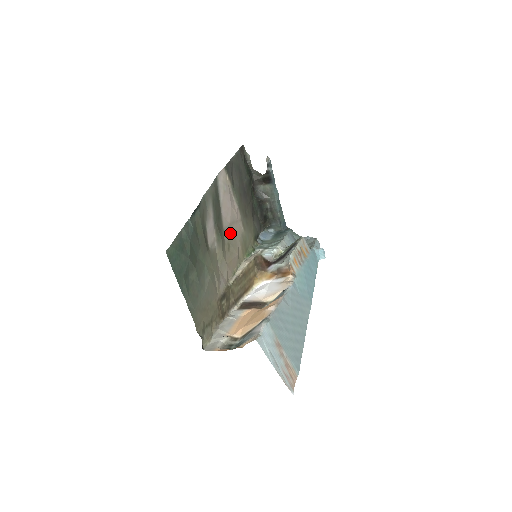
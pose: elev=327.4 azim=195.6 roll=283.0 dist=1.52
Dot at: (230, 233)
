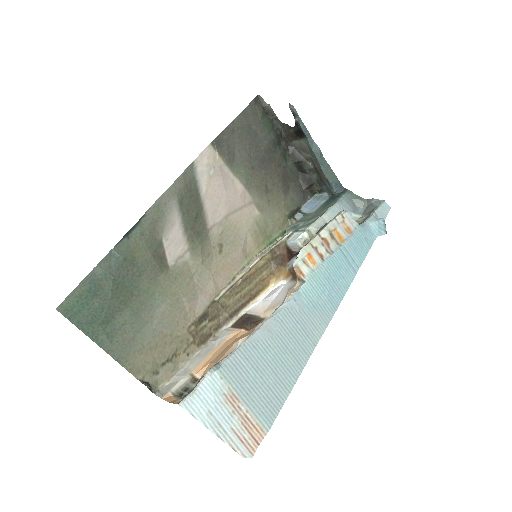
Dot at: (225, 229)
